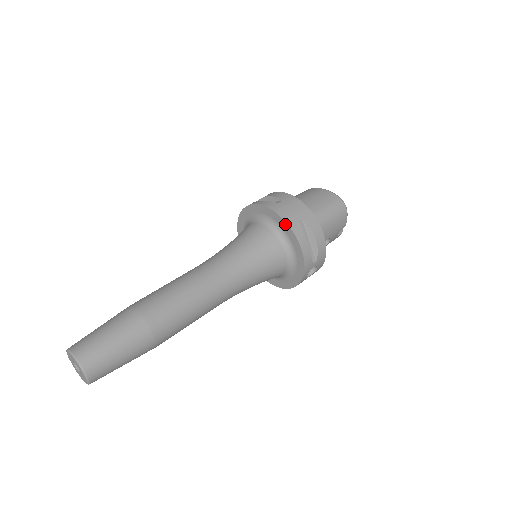
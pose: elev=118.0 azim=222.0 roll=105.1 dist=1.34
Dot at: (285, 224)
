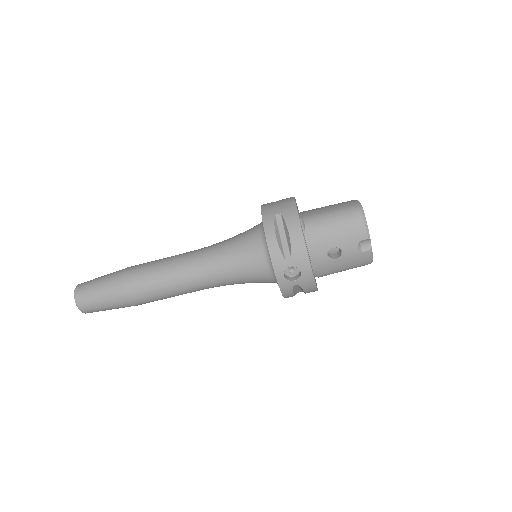
Dot at: (262, 216)
